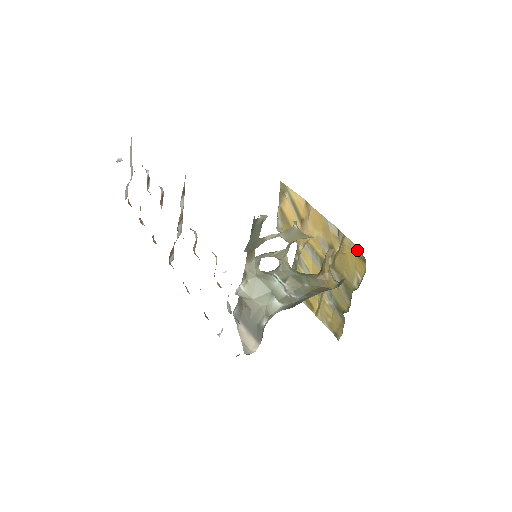
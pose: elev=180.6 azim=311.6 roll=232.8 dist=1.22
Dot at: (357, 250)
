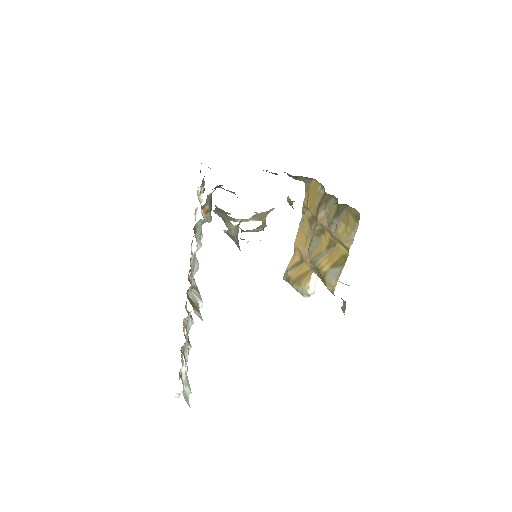
Dot at: (306, 189)
